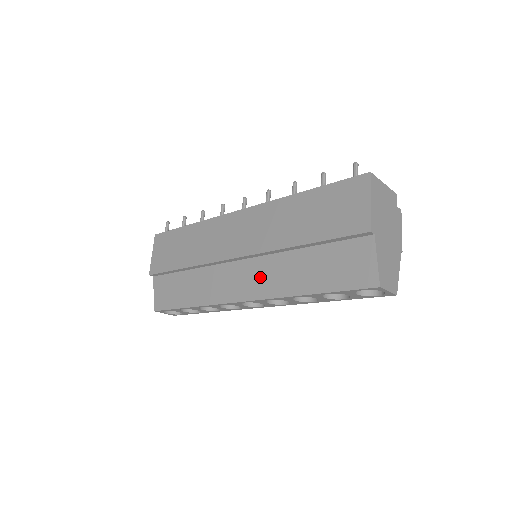
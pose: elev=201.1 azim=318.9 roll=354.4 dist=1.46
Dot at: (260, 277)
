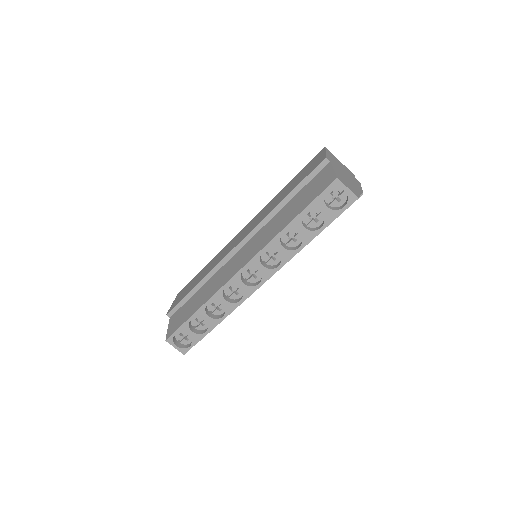
Dot at: (255, 244)
